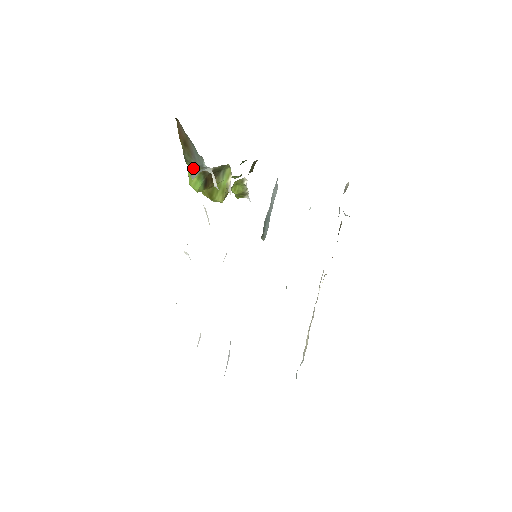
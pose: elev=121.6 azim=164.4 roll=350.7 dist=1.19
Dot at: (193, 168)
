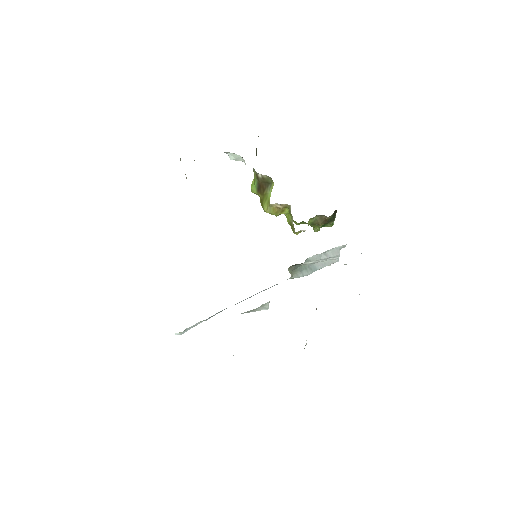
Dot at: (254, 172)
